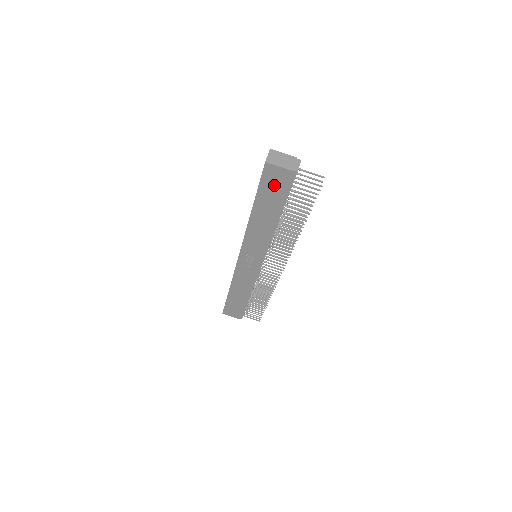
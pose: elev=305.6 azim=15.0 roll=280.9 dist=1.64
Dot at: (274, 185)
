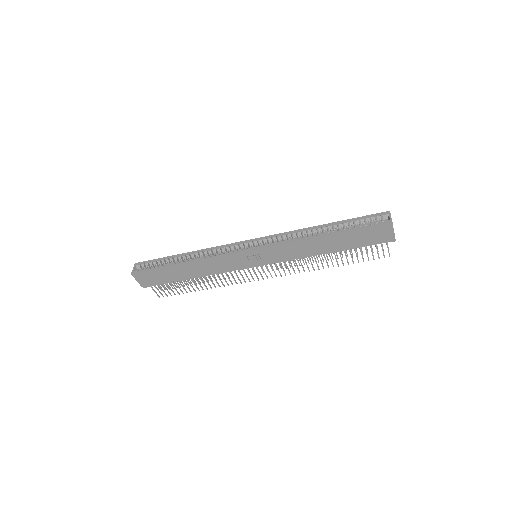
Dot at: (371, 236)
